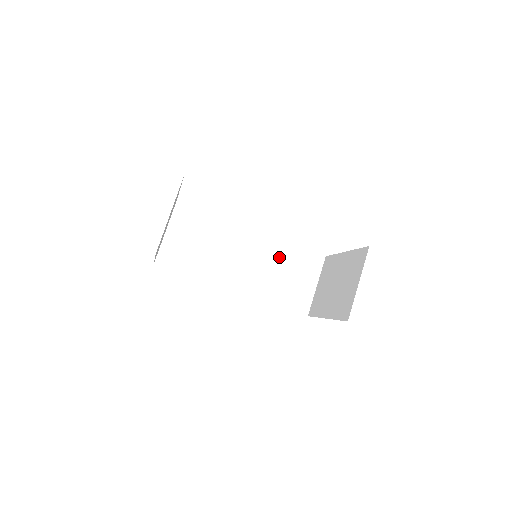
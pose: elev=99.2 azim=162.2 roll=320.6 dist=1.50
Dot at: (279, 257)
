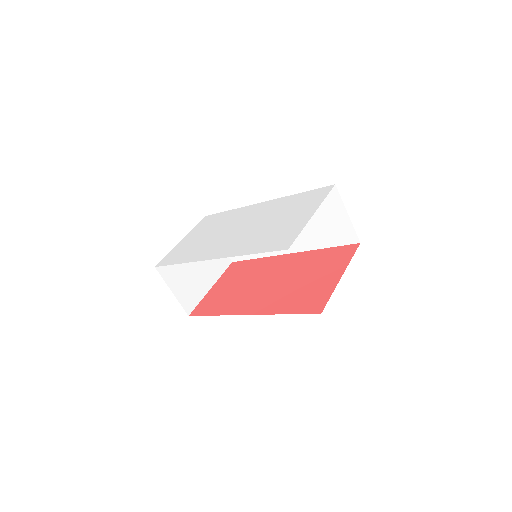
Dot at: occluded
